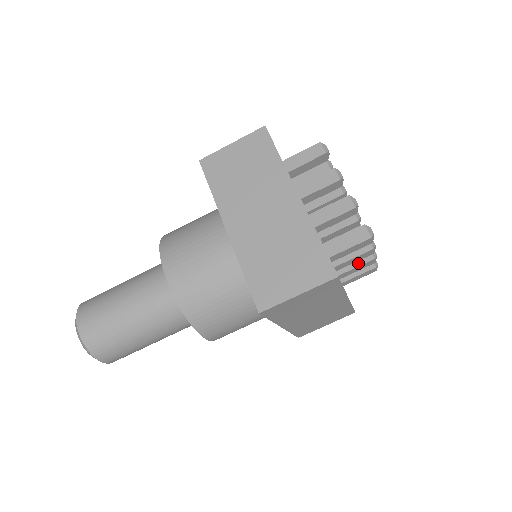
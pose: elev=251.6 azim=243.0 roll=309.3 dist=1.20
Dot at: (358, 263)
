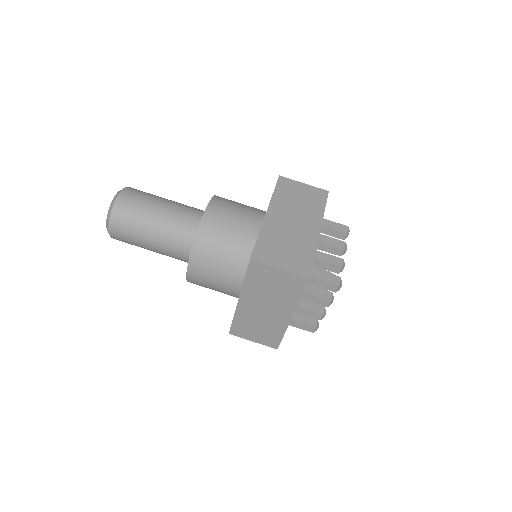
Dot at: (312, 309)
